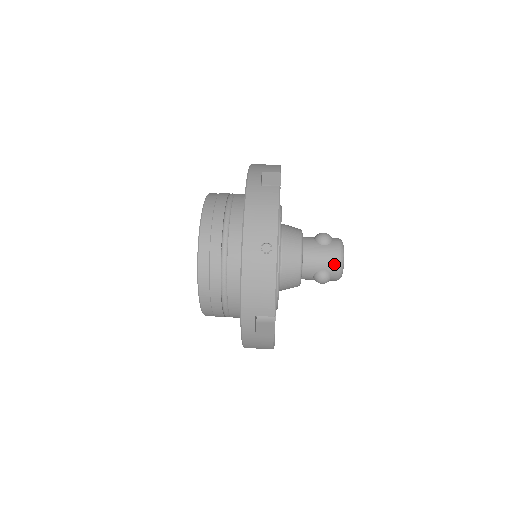
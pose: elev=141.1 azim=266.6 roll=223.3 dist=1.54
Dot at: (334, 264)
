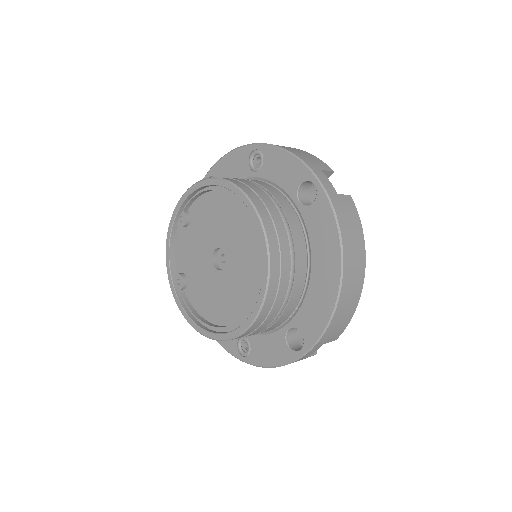
Dot at: occluded
